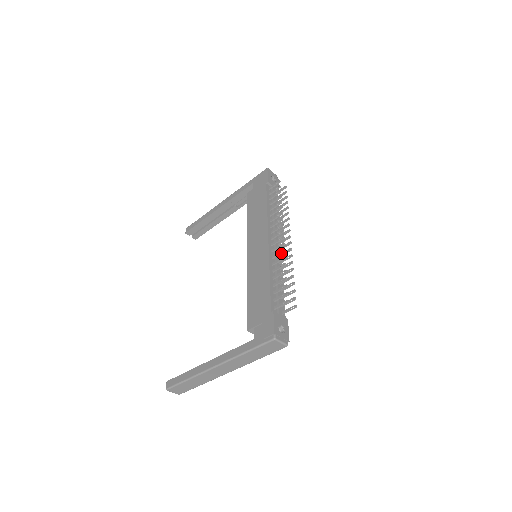
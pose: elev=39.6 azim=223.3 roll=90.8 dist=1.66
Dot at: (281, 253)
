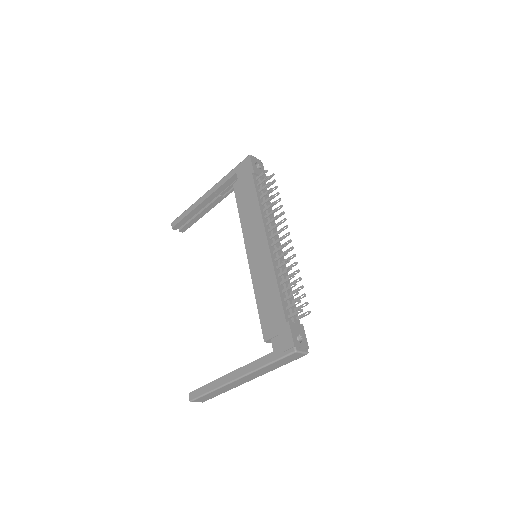
Dot at: (284, 255)
